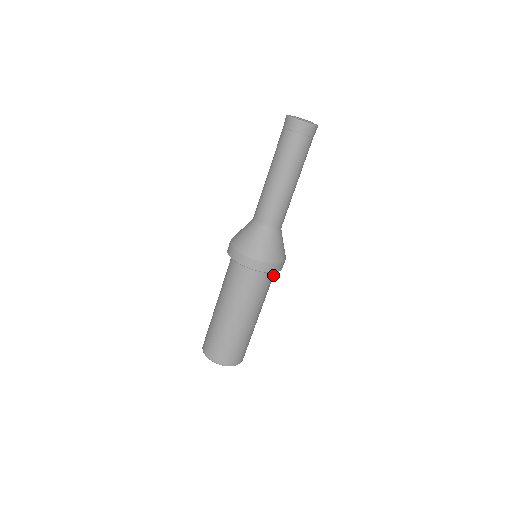
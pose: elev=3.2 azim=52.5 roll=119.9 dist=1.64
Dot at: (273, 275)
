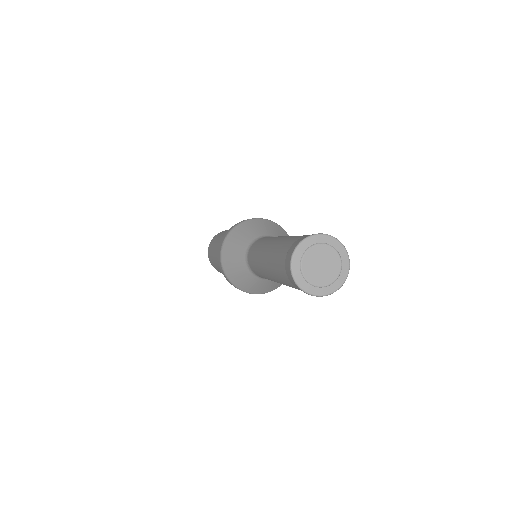
Dot at: occluded
